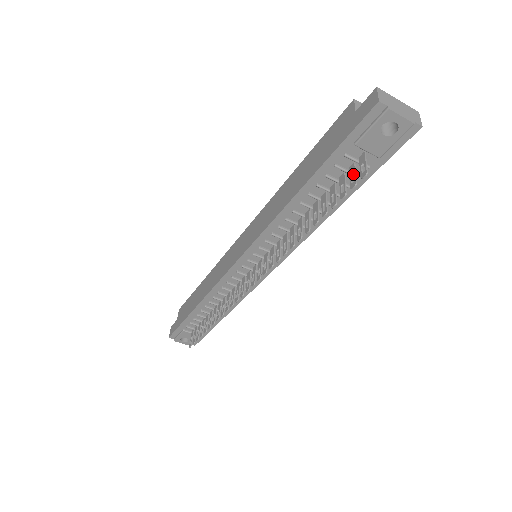
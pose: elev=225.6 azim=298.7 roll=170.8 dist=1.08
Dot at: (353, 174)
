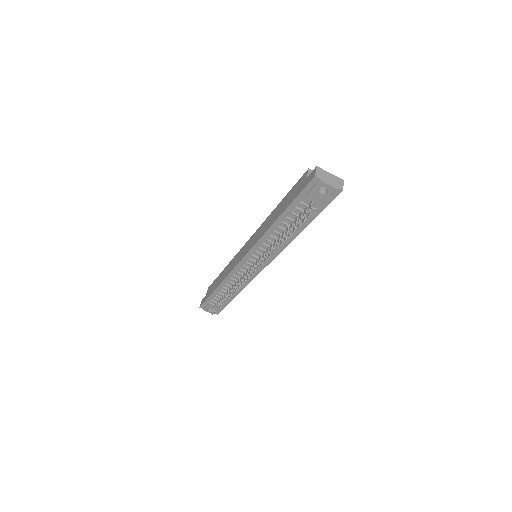
Dot at: occluded
